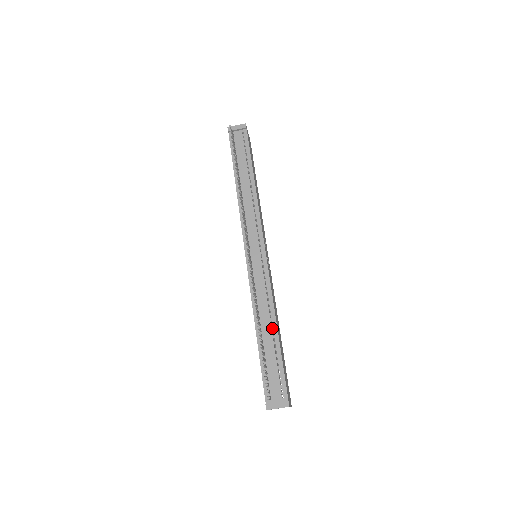
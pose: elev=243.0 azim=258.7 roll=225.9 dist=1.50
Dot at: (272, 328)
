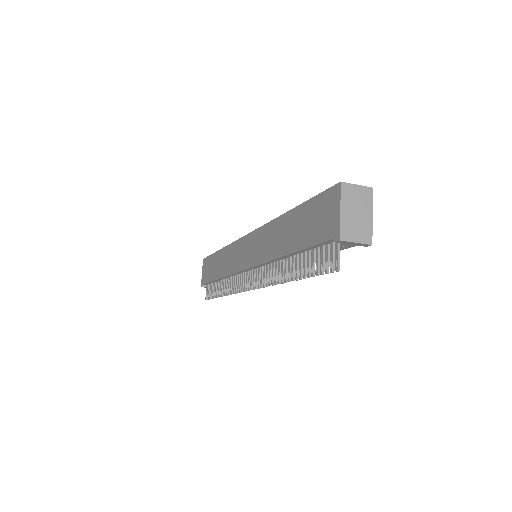
Dot at: occluded
